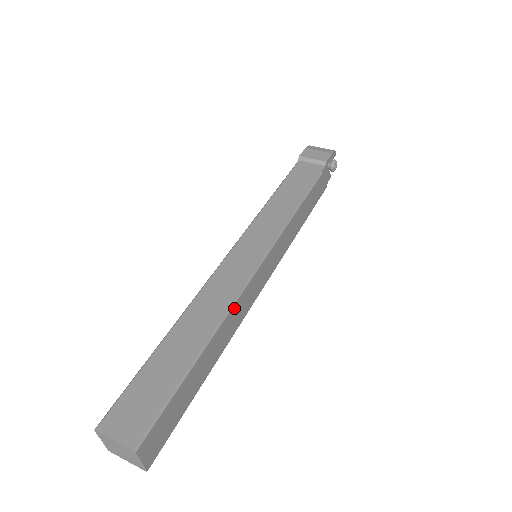
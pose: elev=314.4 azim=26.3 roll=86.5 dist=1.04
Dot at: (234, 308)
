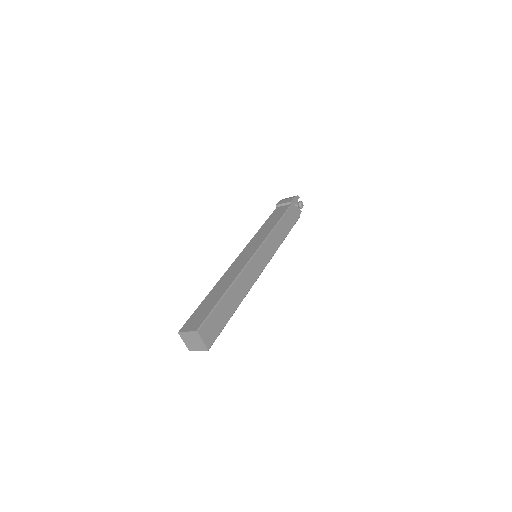
Dot at: (242, 275)
